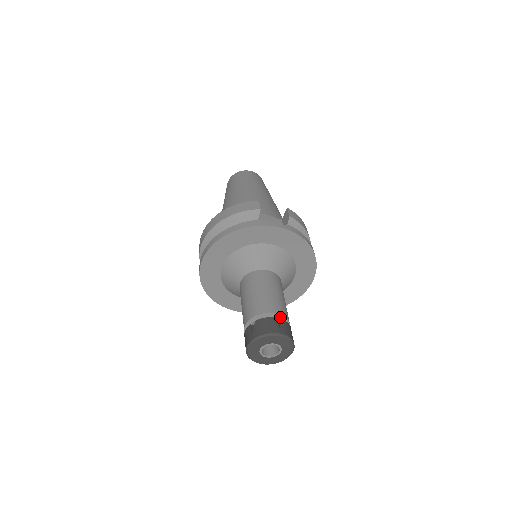
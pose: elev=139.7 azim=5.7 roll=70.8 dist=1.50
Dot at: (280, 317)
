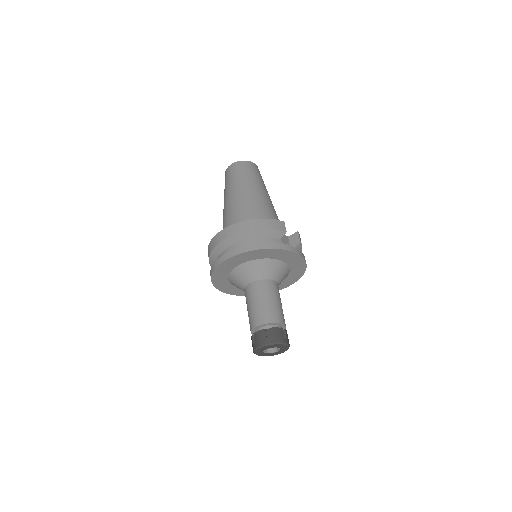
Dot at: (283, 326)
